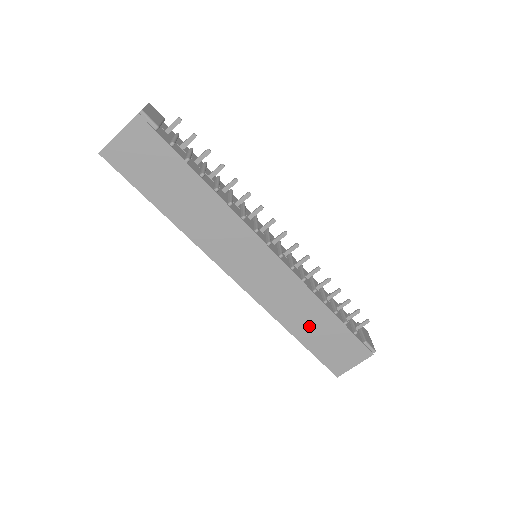
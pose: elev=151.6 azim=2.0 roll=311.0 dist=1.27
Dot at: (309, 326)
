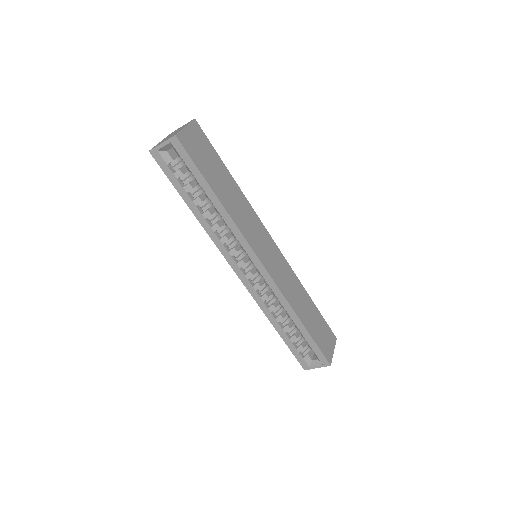
Dot at: (305, 311)
